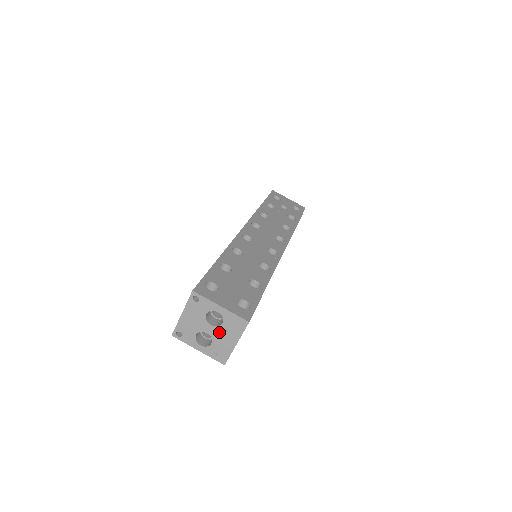
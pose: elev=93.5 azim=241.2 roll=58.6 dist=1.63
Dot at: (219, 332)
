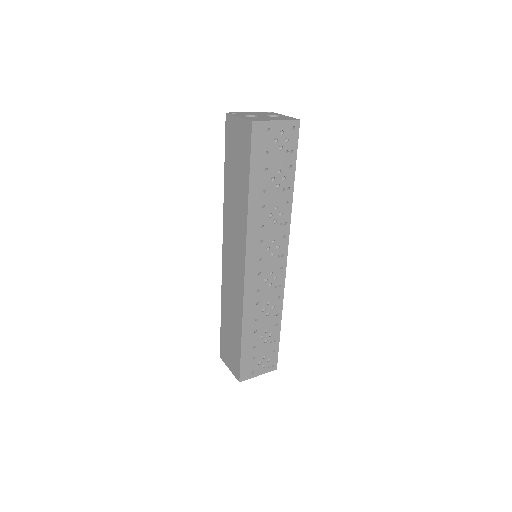
Dot at: (269, 117)
